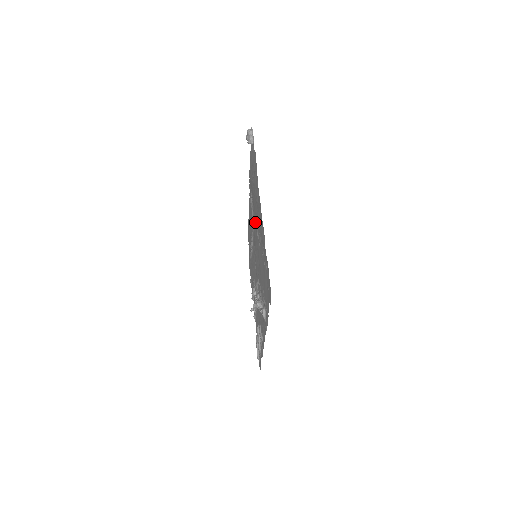
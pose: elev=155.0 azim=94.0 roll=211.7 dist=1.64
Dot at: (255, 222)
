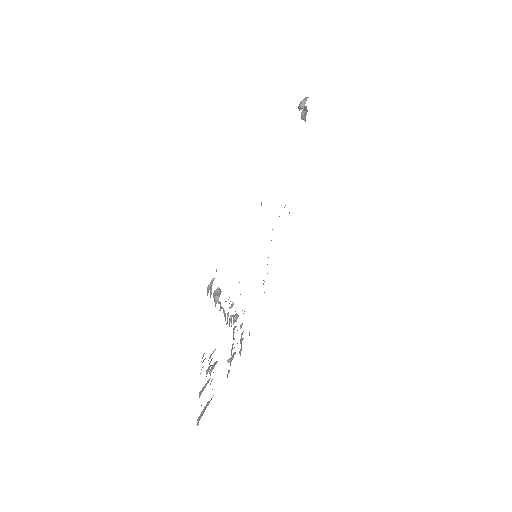
Dot at: occluded
